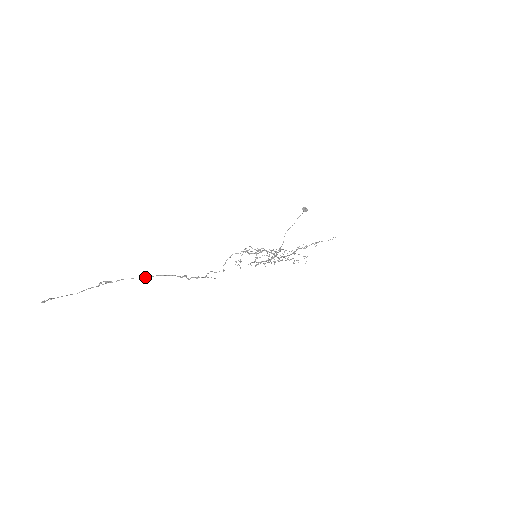
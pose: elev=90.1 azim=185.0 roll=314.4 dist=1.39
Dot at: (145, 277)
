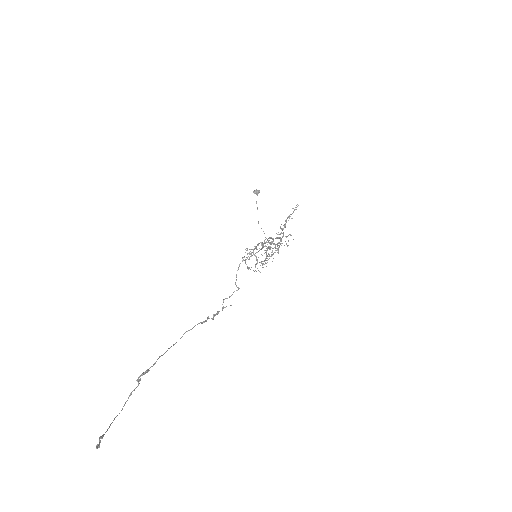
Dot at: (175, 343)
